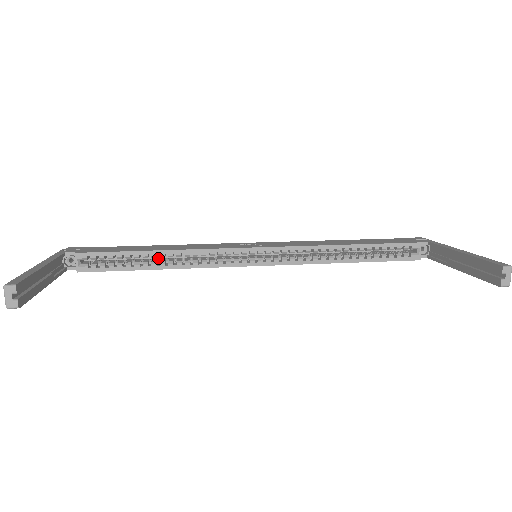
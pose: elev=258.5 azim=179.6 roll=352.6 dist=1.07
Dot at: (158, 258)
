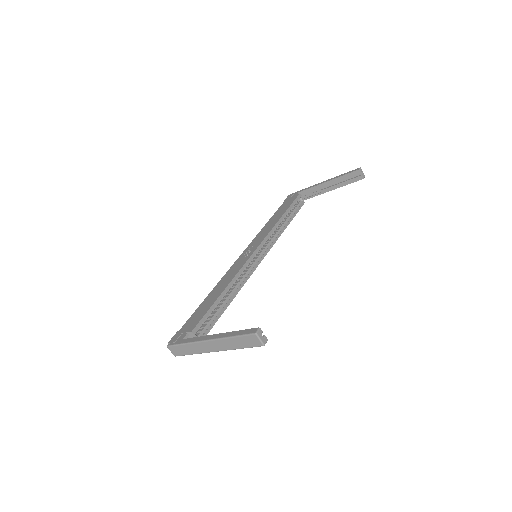
Dot at: occluded
